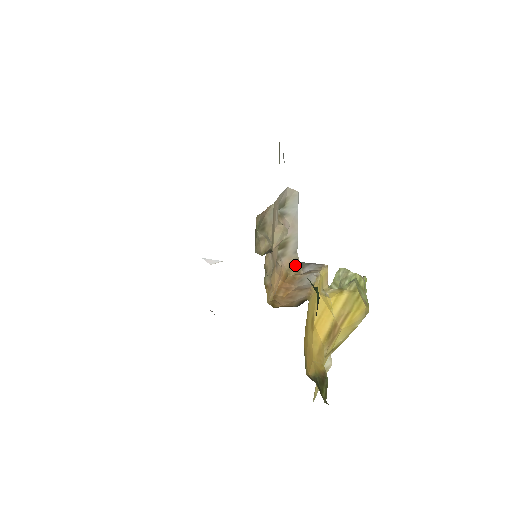
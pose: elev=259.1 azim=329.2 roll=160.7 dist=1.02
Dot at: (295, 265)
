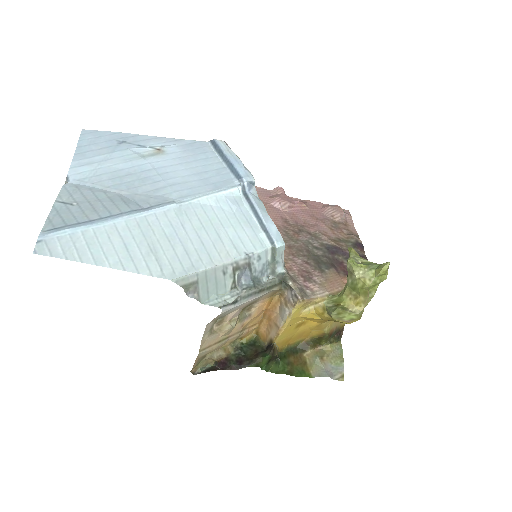
Dot at: (277, 291)
